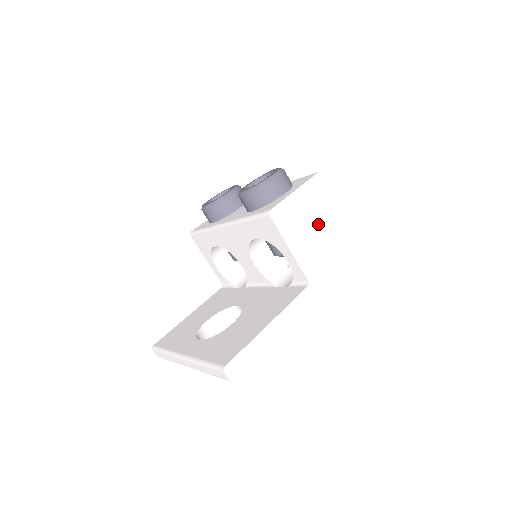
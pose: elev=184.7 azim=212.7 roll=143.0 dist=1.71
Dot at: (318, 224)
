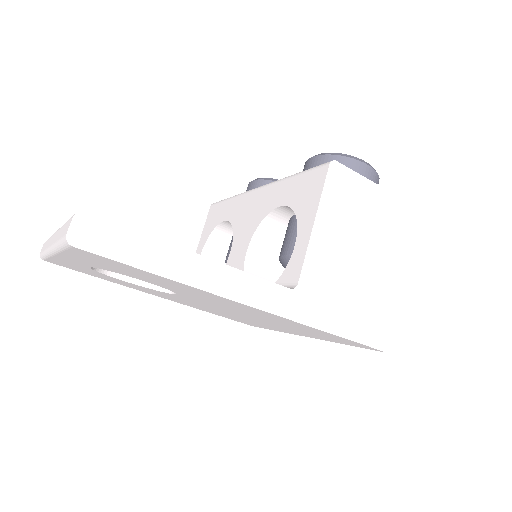
Dot at: (370, 249)
